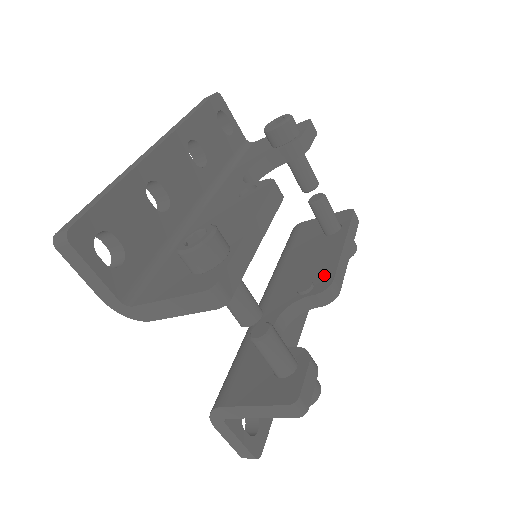
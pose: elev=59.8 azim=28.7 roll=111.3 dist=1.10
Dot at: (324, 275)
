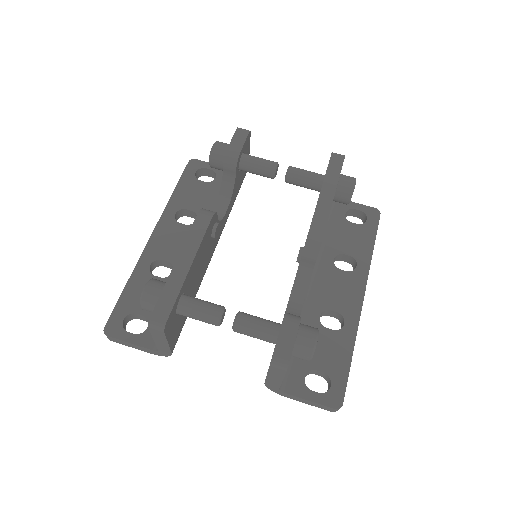
Dot at: occluded
